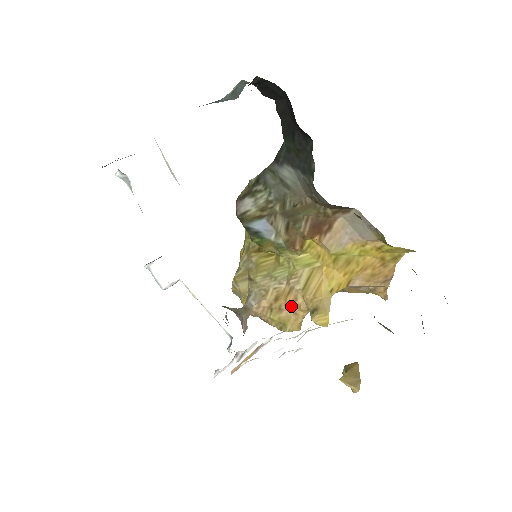
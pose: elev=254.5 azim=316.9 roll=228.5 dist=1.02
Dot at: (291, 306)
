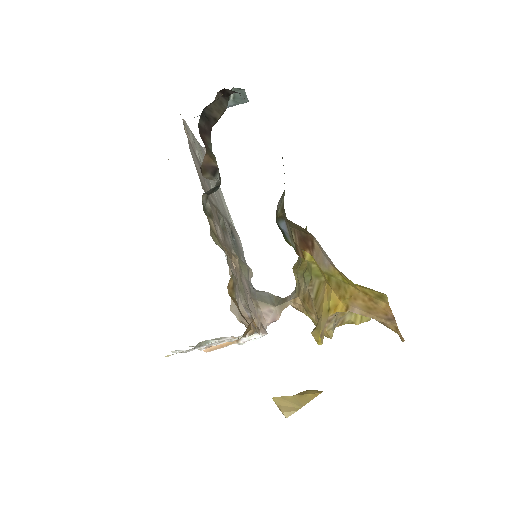
Dot at: (313, 312)
